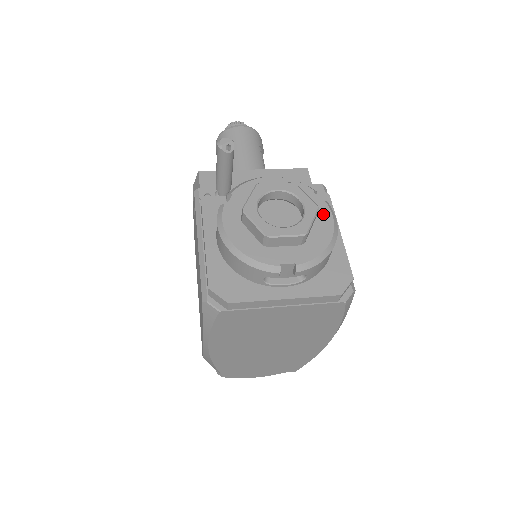
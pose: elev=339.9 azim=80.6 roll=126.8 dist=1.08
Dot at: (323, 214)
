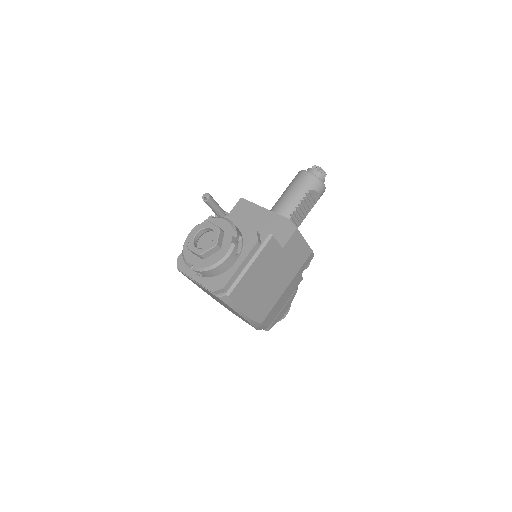
Dot at: (224, 250)
